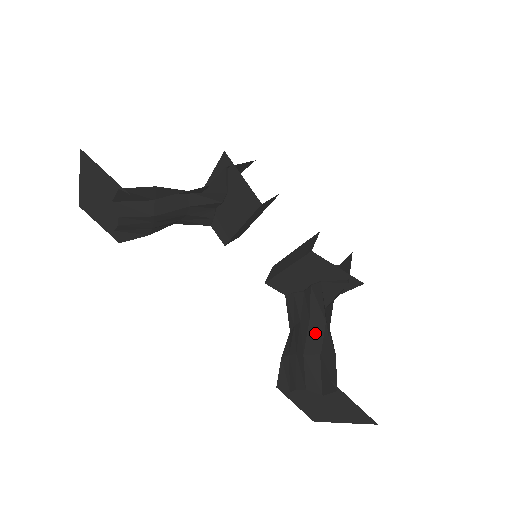
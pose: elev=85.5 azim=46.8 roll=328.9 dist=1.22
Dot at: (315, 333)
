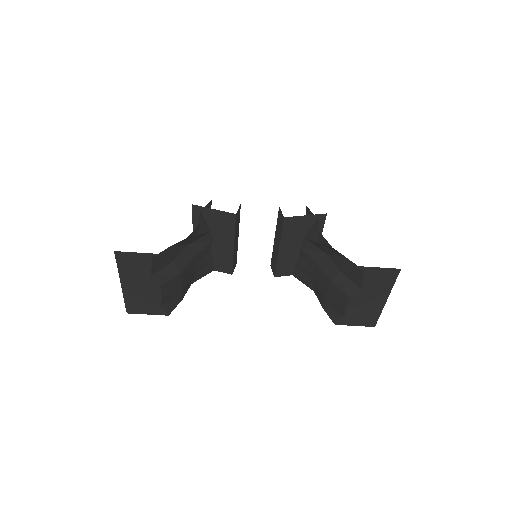
Dot at: (326, 265)
